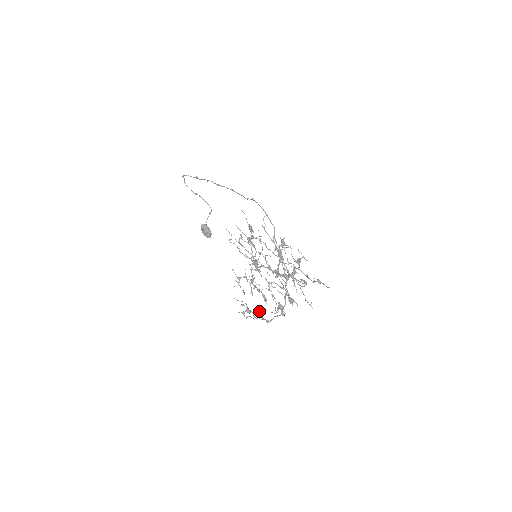
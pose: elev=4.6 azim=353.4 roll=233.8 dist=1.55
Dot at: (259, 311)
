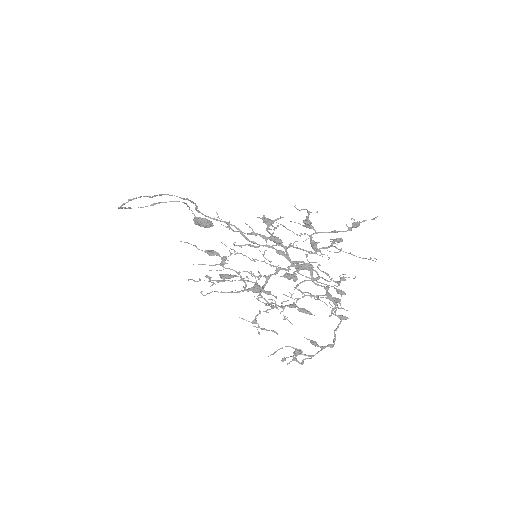
Dot at: occluded
